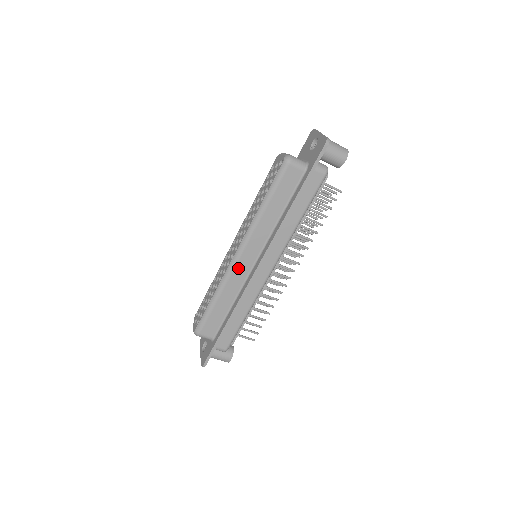
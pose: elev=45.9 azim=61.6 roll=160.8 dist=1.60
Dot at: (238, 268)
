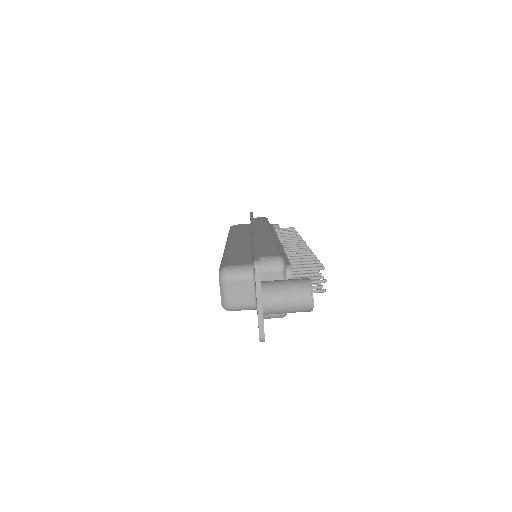
Dot at: occluded
